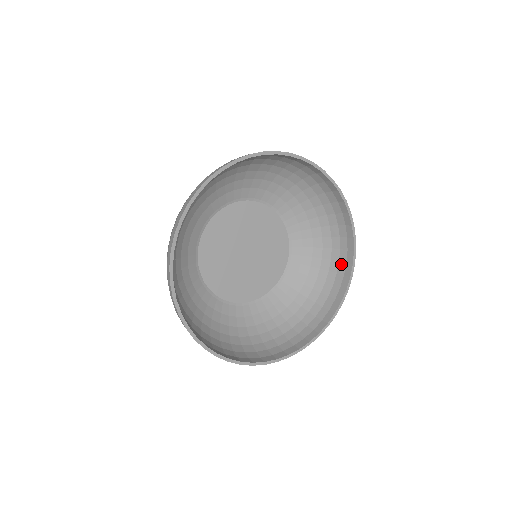
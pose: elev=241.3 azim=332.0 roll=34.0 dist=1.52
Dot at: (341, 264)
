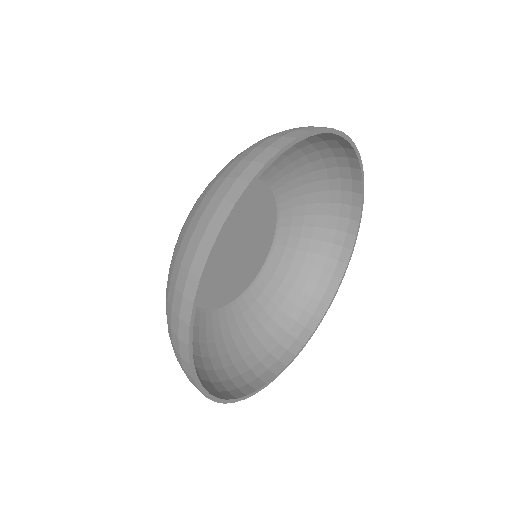
Dot at: (320, 288)
